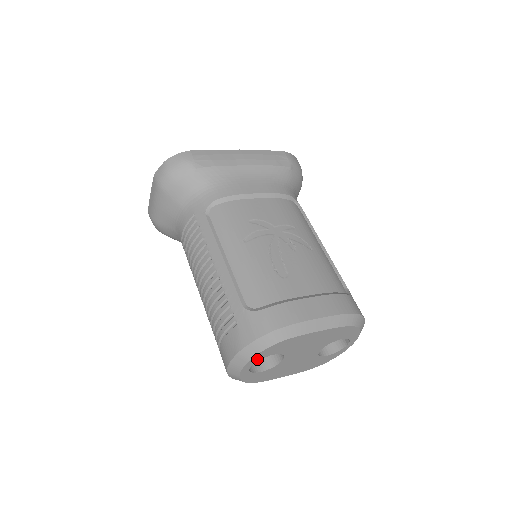
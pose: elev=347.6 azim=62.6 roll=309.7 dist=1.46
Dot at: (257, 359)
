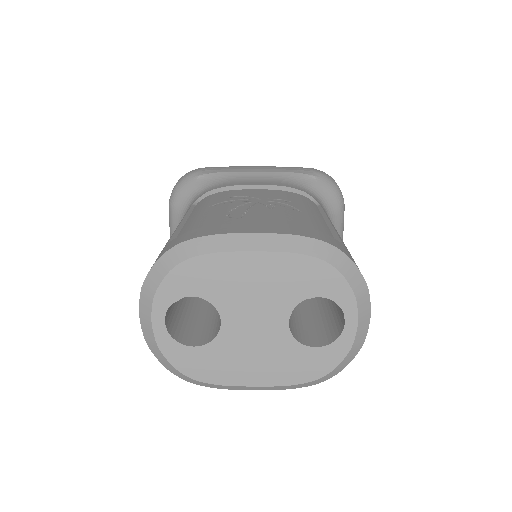
Dot at: (167, 300)
